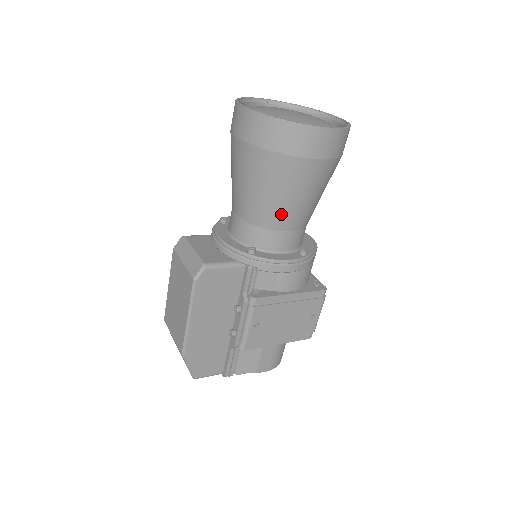
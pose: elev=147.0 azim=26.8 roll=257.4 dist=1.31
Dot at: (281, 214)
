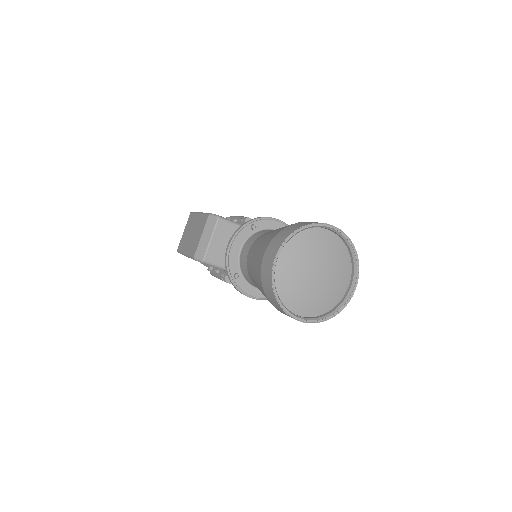
Dot at: occluded
